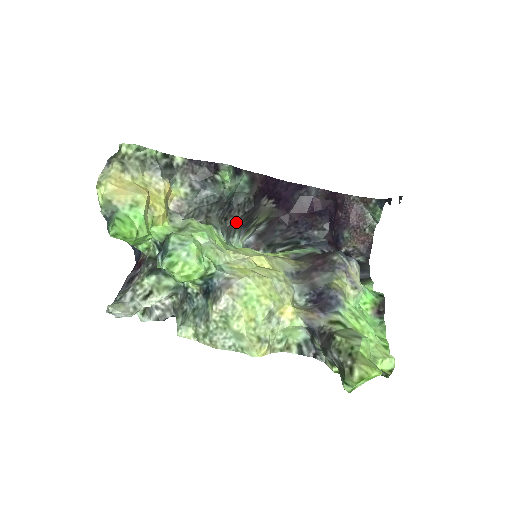
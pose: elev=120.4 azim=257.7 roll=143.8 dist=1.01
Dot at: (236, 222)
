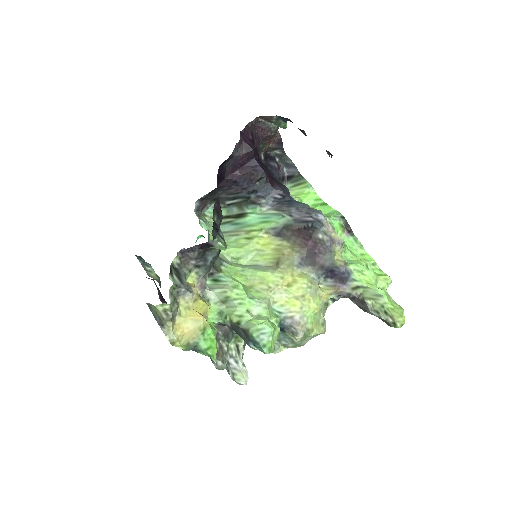
Dot at: occluded
